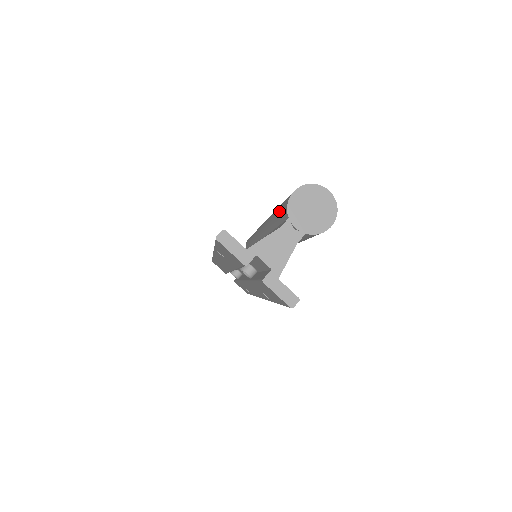
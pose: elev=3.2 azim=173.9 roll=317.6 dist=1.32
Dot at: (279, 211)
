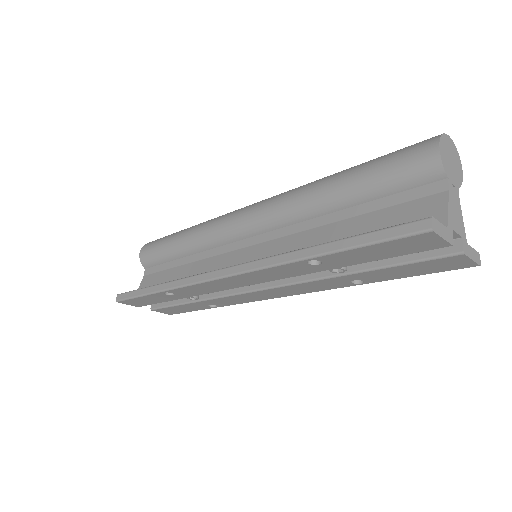
Dot at: (389, 180)
